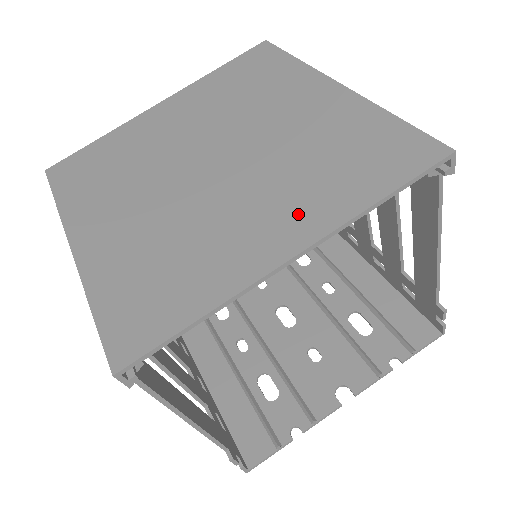
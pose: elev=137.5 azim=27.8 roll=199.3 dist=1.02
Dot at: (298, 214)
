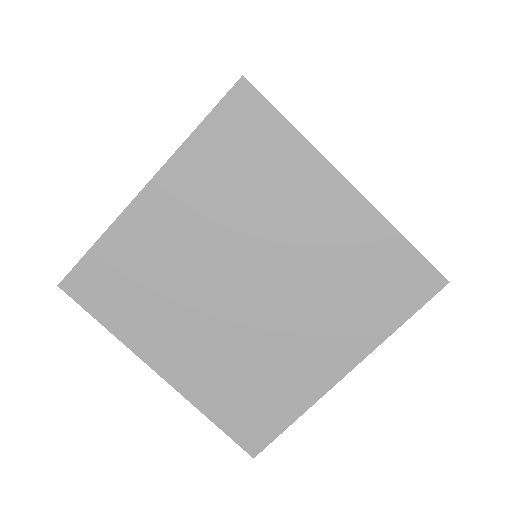
Dot at: (342, 340)
